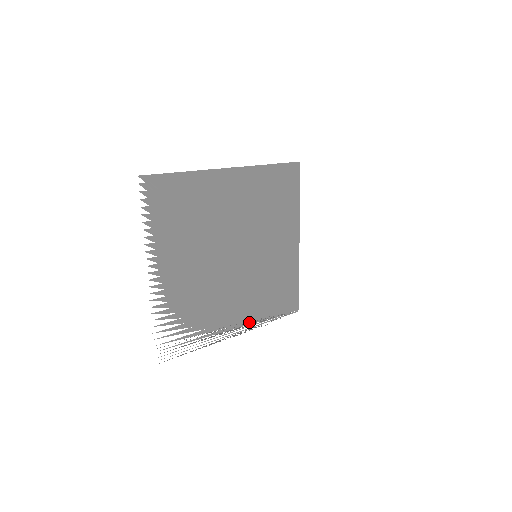
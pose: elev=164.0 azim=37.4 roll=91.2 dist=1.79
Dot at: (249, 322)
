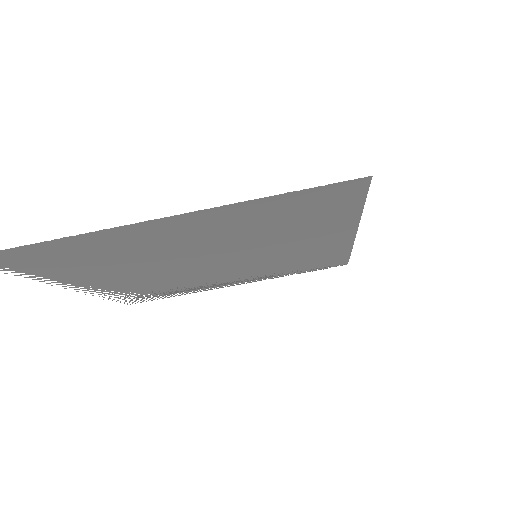
Dot at: (256, 279)
